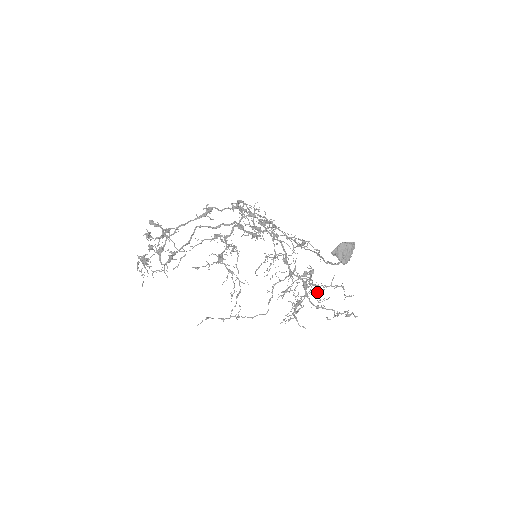
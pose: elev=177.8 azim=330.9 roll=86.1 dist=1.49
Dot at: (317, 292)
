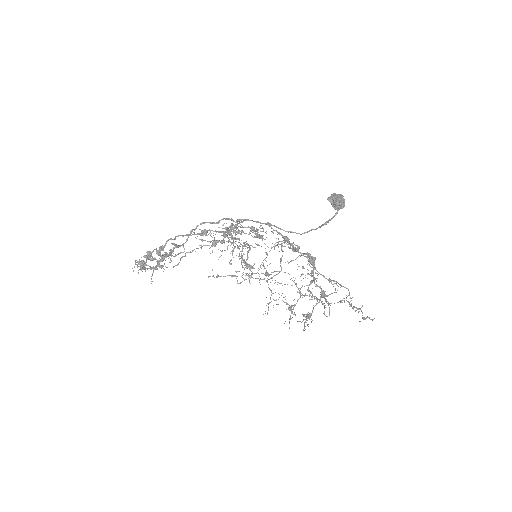
Dot at: (324, 303)
